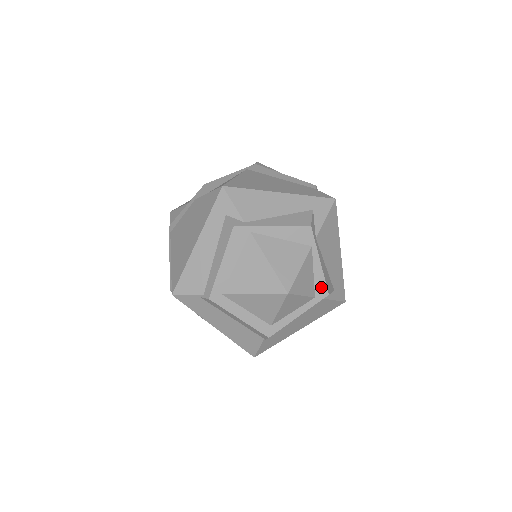
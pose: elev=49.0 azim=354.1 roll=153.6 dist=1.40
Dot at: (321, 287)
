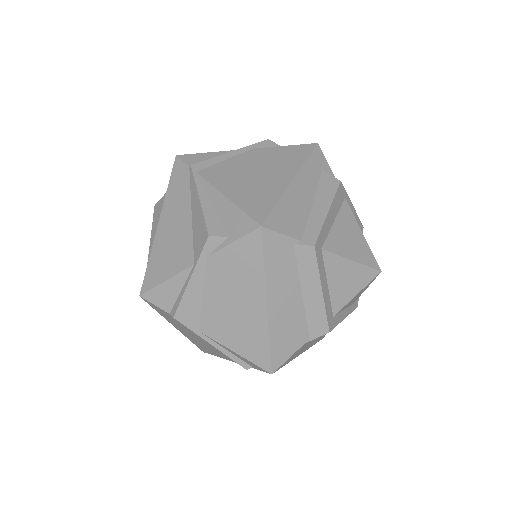
Dot at: occluded
